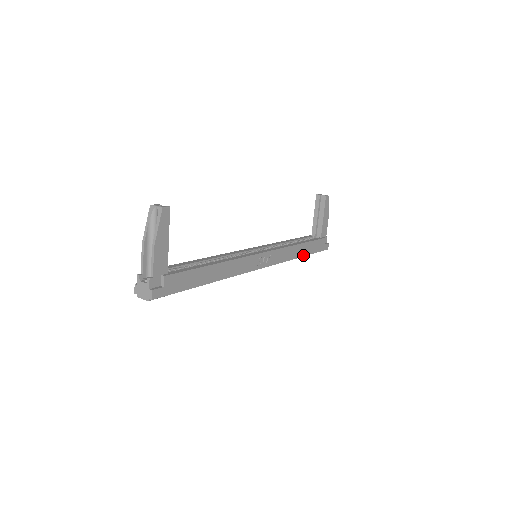
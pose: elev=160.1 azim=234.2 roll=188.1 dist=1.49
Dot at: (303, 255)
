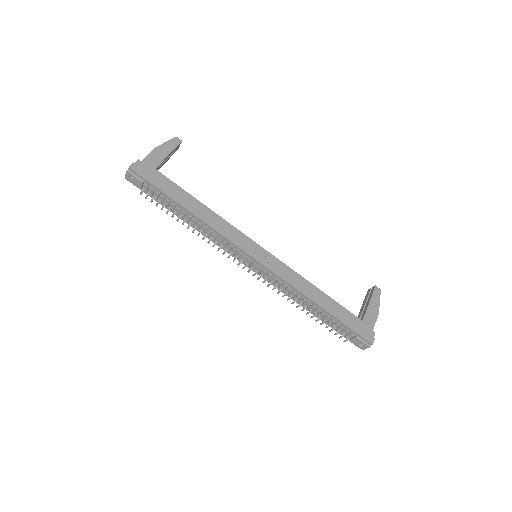
Dot at: (323, 307)
